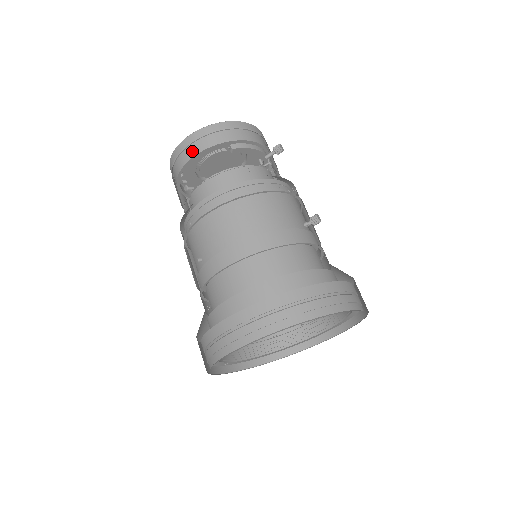
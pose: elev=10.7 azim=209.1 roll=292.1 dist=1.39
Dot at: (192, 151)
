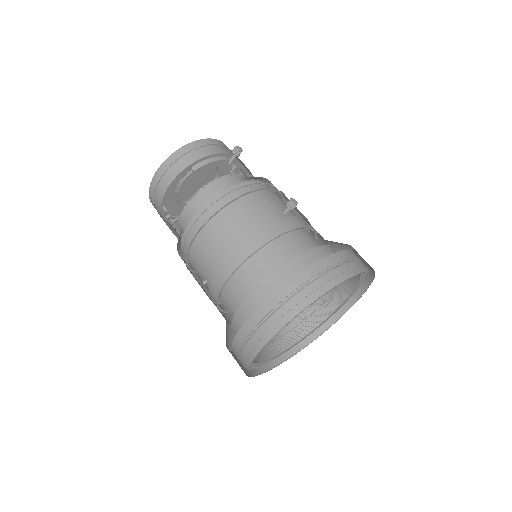
Dot at: (162, 188)
